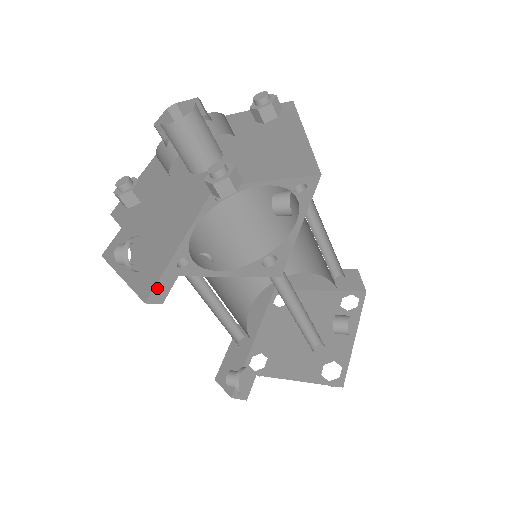
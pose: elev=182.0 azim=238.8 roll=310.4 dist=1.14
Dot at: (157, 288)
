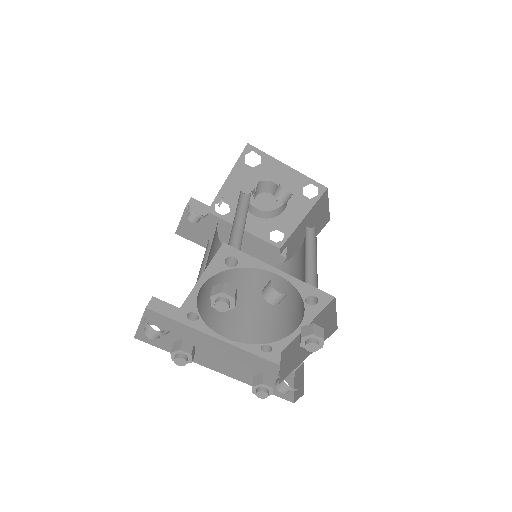
Dot at: (188, 237)
